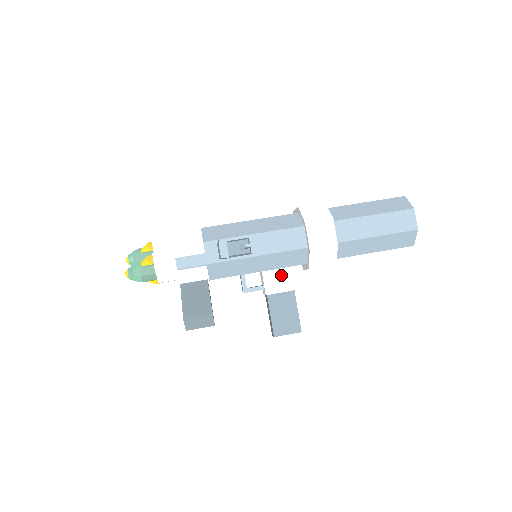
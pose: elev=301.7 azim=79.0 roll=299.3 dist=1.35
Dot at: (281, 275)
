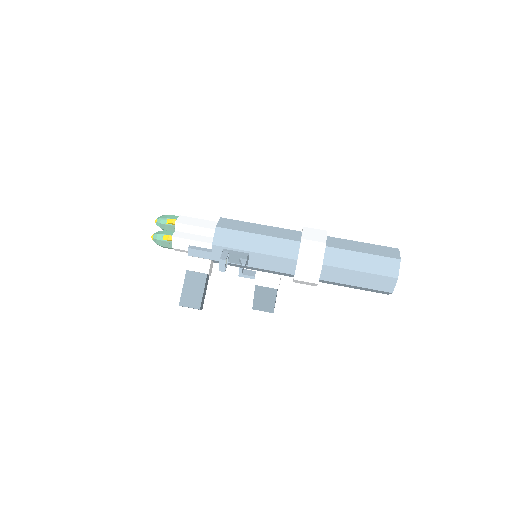
Dot at: (270, 277)
